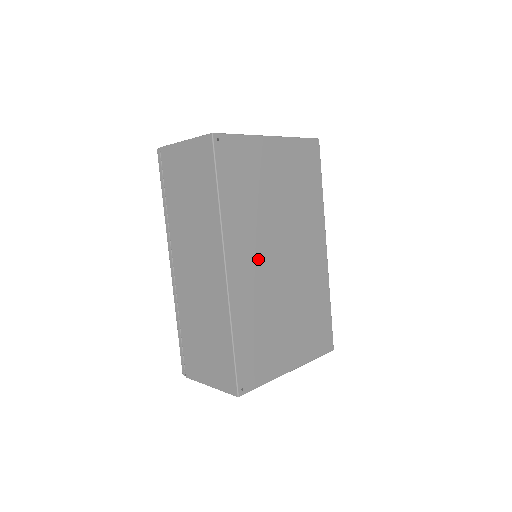
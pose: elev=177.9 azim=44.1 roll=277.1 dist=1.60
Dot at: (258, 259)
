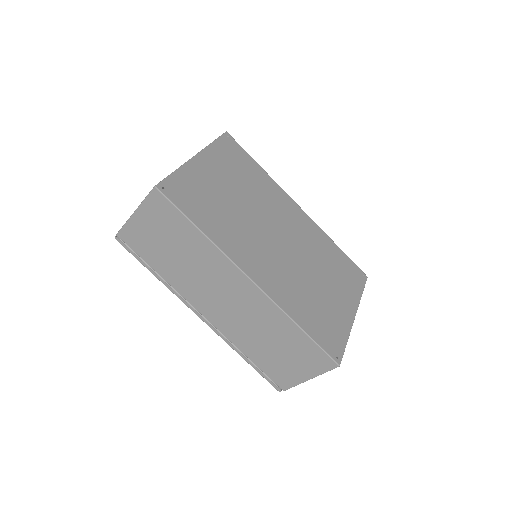
Dot at: (264, 254)
